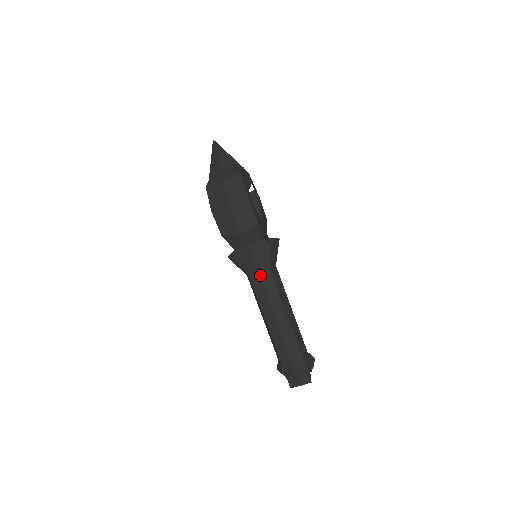
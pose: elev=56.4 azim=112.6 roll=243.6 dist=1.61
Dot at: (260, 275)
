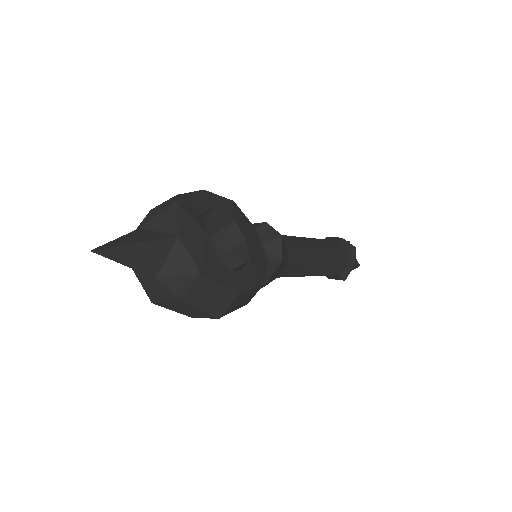
Dot at: (279, 277)
